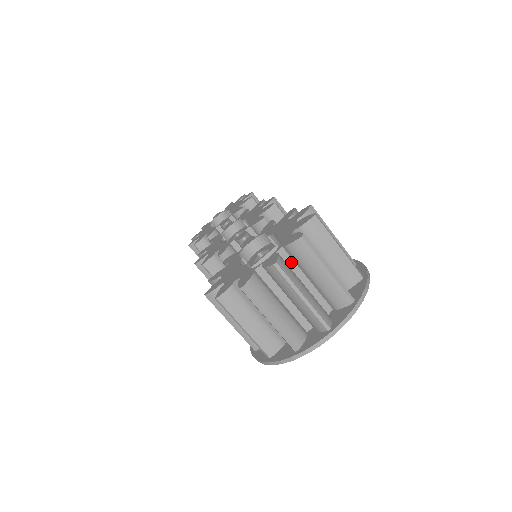
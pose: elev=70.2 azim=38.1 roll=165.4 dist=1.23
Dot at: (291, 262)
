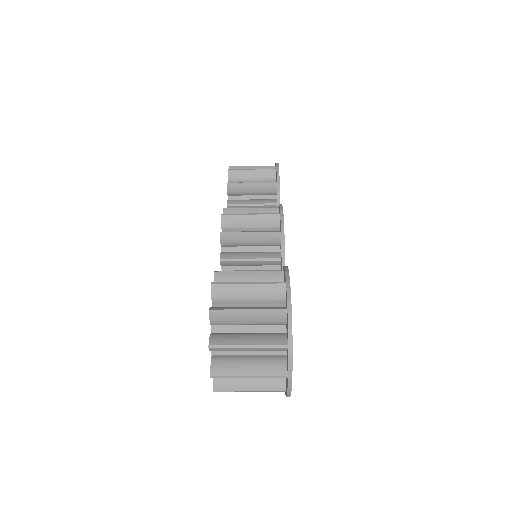
Dot at: (227, 351)
